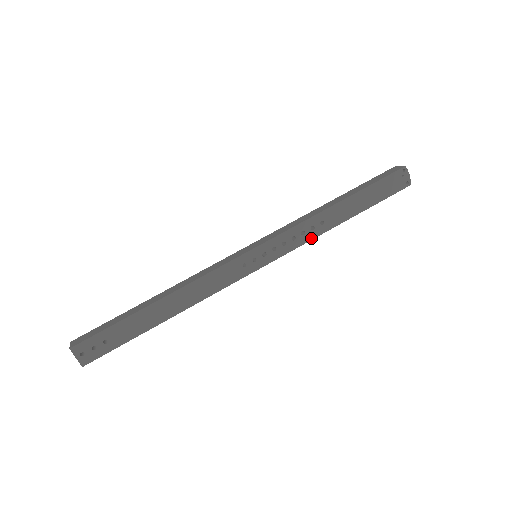
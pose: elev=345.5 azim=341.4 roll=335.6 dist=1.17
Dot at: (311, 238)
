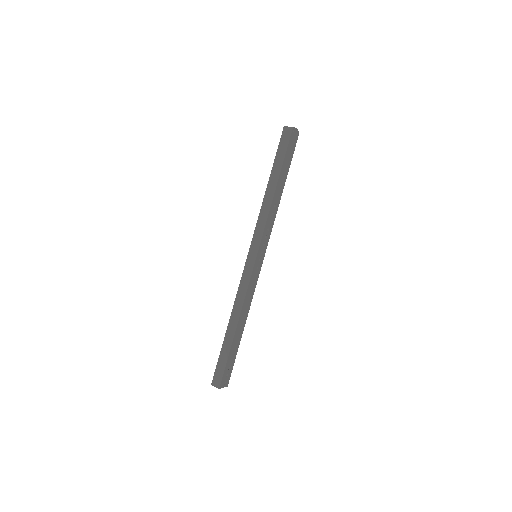
Dot at: (274, 218)
